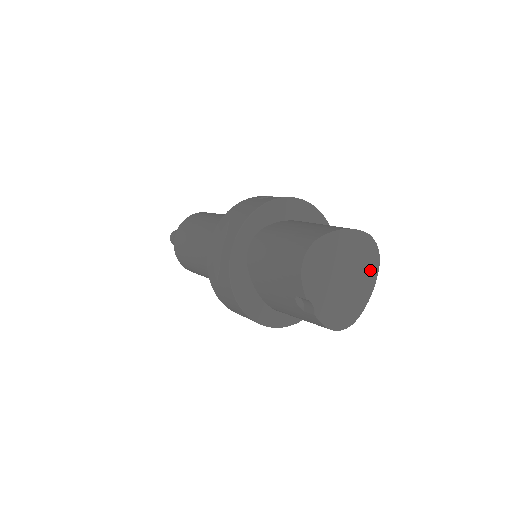
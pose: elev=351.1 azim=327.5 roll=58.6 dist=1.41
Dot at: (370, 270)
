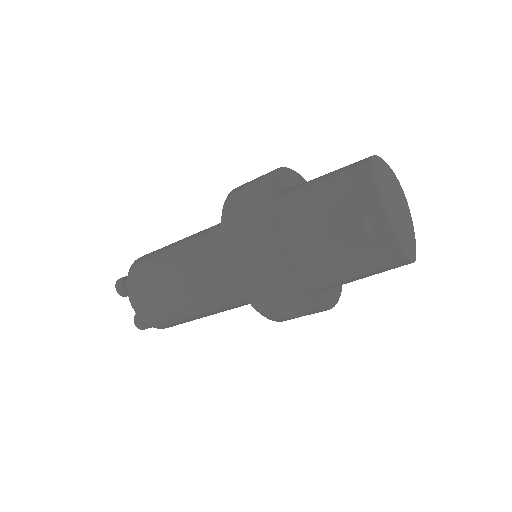
Dot at: (407, 212)
